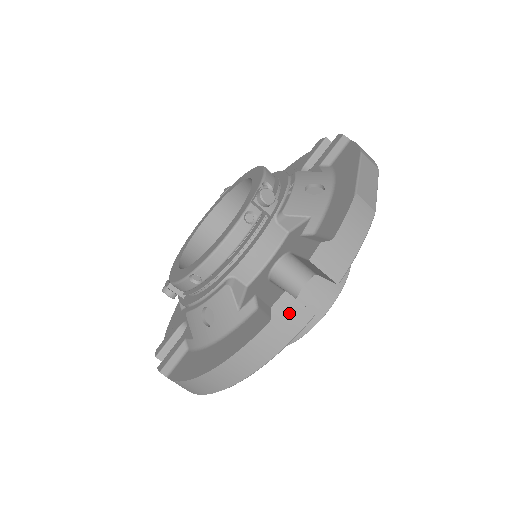
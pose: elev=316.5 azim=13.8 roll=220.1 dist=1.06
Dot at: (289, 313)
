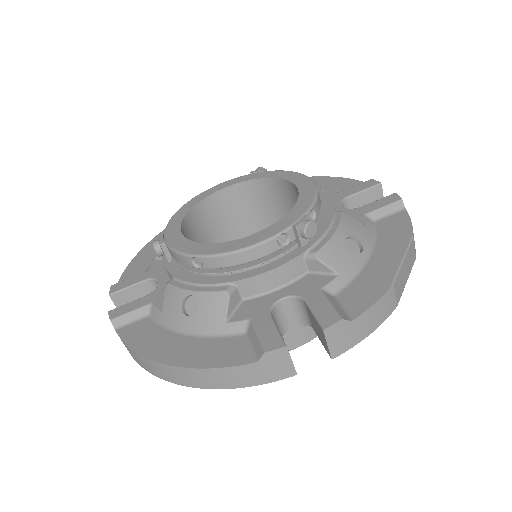
Dot at: (277, 364)
